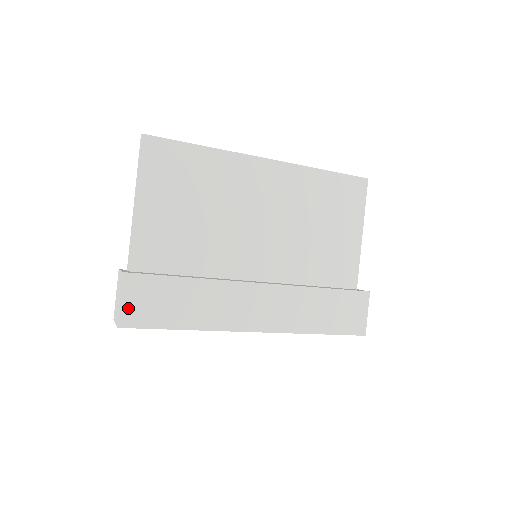
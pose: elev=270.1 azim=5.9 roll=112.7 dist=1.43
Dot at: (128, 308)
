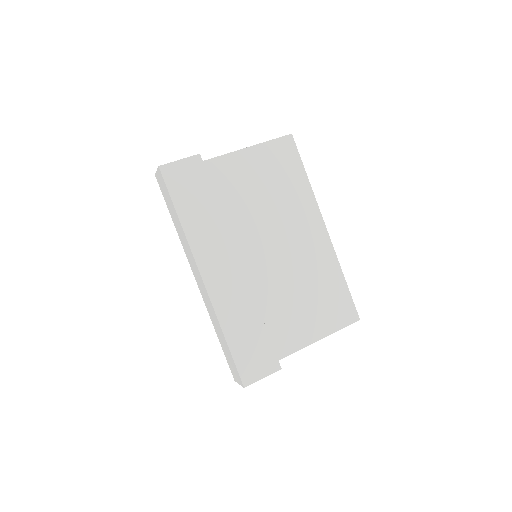
Dot at: (176, 168)
